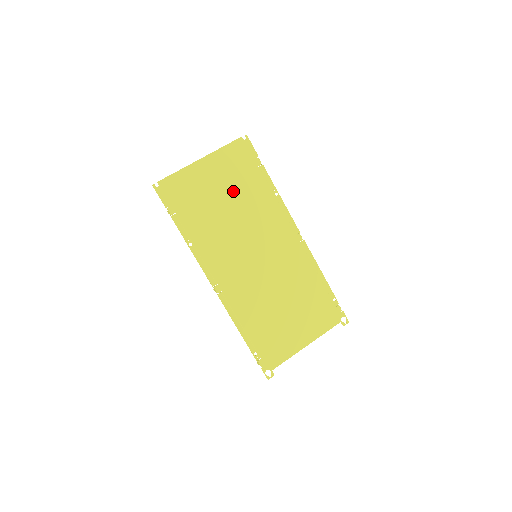
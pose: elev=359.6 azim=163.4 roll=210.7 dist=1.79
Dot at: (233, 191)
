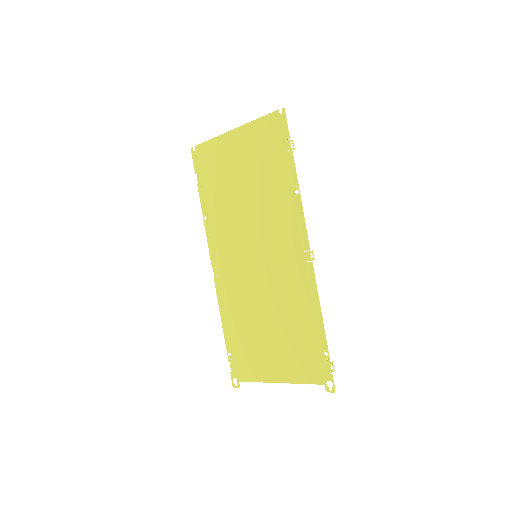
Dot at: (253, 174)
